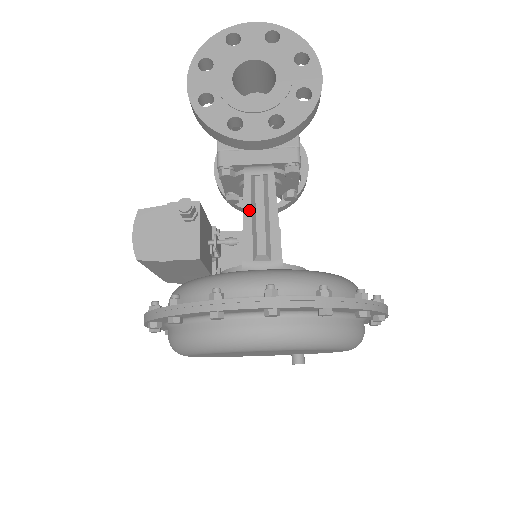
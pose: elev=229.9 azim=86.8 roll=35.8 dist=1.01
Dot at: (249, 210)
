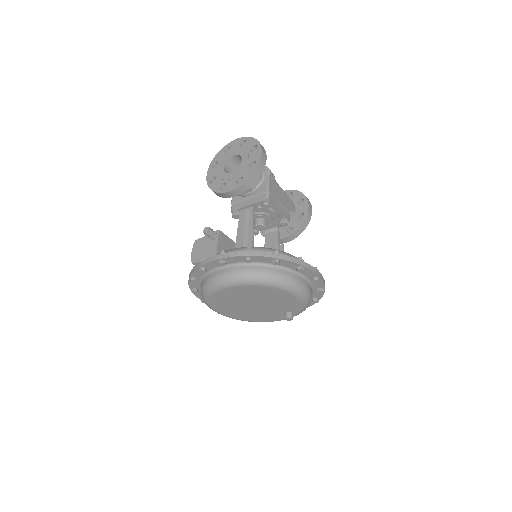
Dot at: (240, 228)
